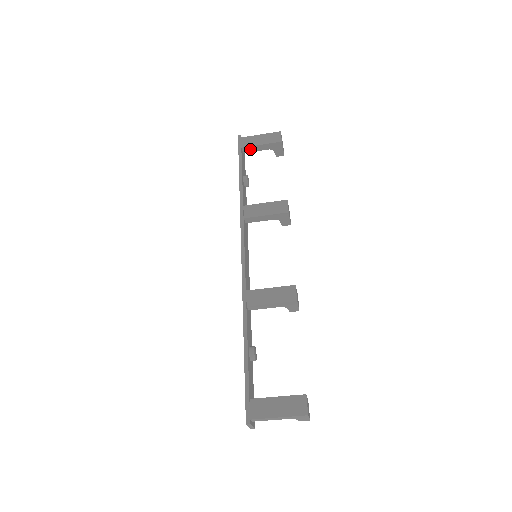
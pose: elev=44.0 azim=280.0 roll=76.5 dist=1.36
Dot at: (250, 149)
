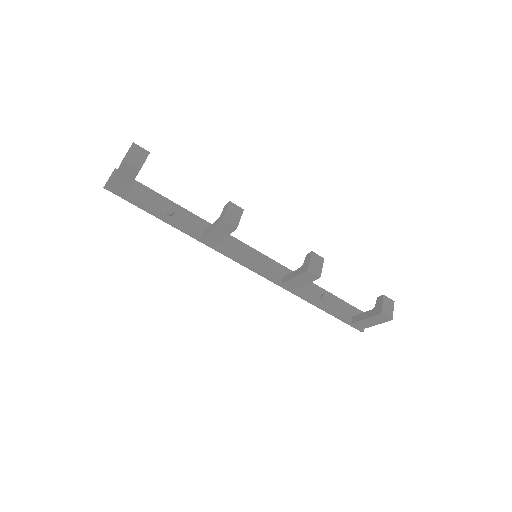
Dot at: occluded
